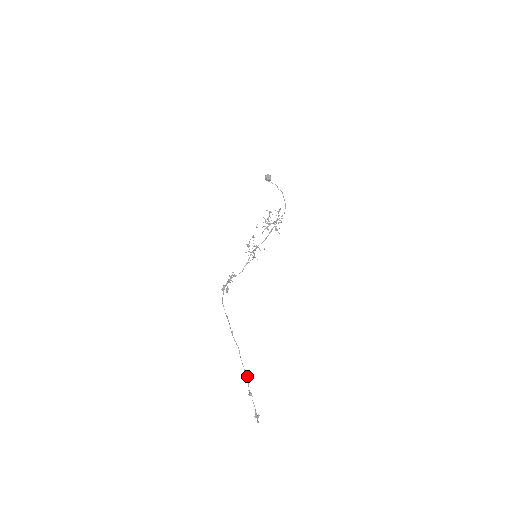
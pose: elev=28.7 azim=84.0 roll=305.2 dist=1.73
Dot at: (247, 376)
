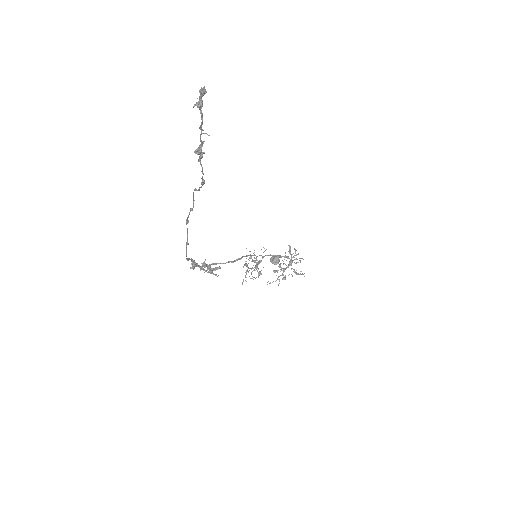
Dot at: (203, 181)
